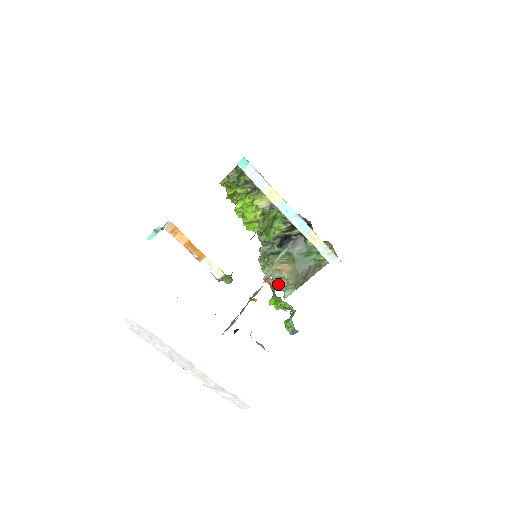
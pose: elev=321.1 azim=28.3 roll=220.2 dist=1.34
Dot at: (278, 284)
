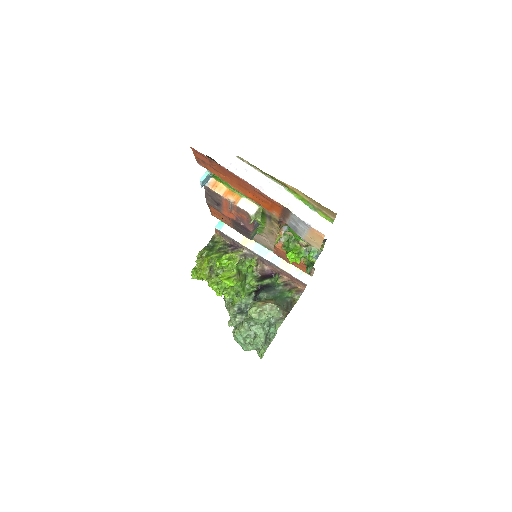
Dot at: (263, 337)
